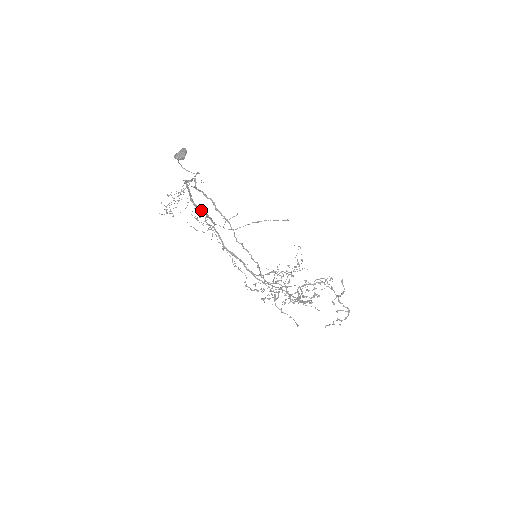
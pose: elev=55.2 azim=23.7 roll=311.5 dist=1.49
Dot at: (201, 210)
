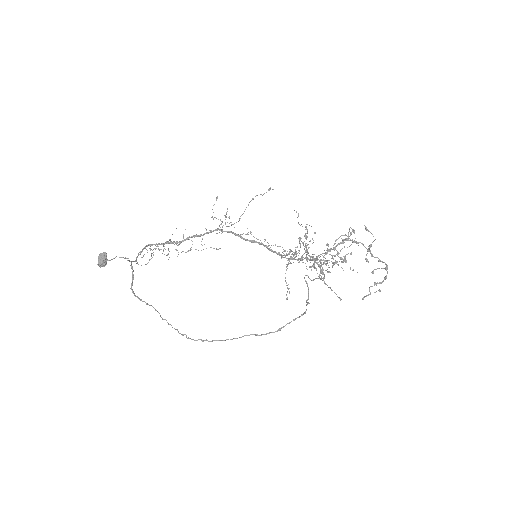
Dot at: occluded
